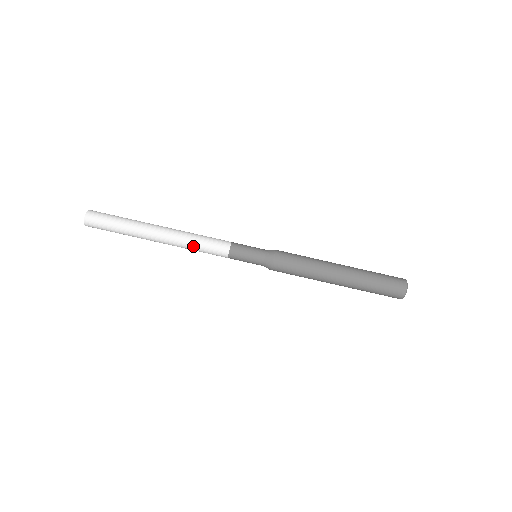
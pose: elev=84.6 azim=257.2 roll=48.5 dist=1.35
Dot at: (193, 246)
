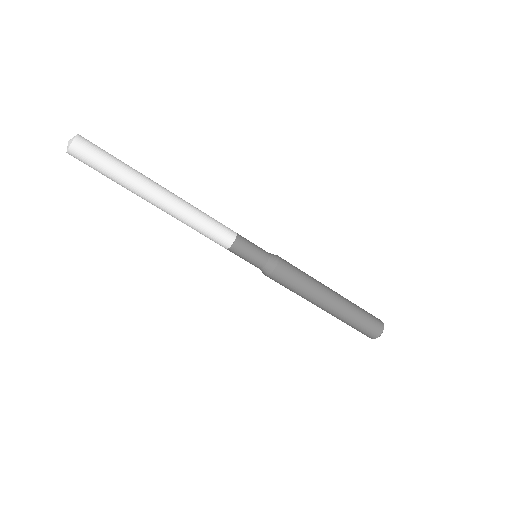
Dot at: occluded
